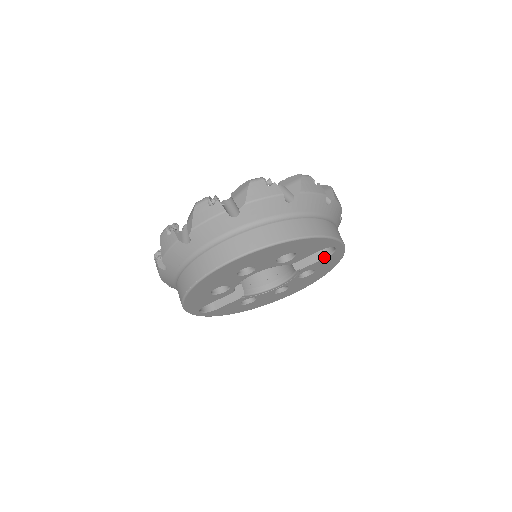
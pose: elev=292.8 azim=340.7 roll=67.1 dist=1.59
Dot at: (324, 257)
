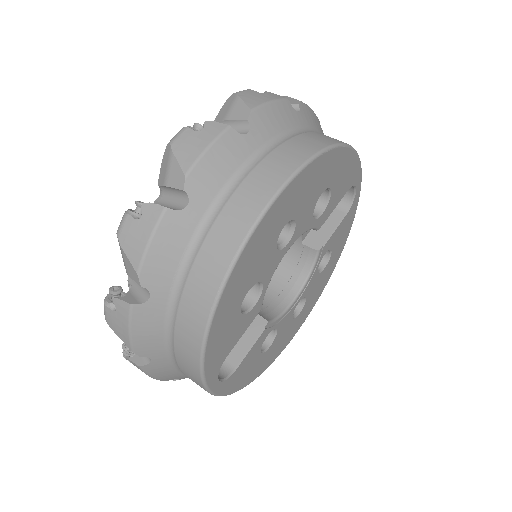
Dot at: (343, 216)
